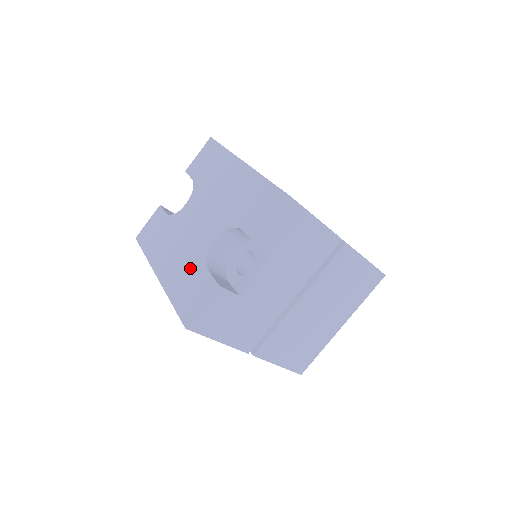
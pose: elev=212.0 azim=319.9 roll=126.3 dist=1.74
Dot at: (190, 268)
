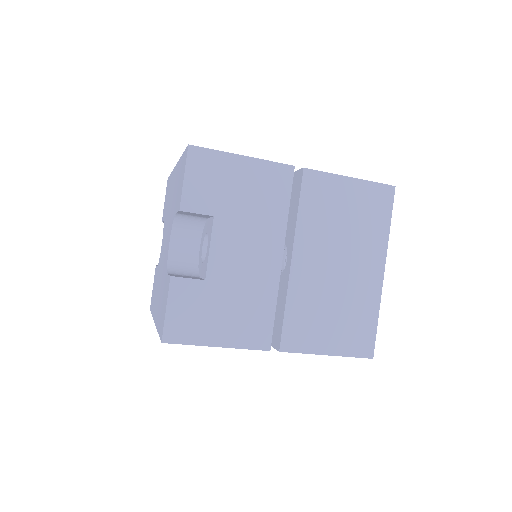
Dot at: (162, 287)
